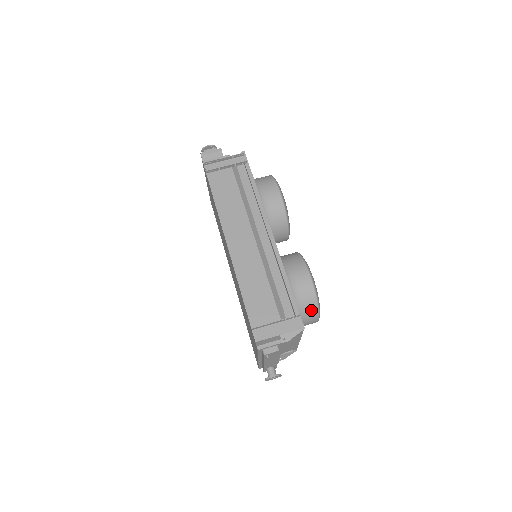
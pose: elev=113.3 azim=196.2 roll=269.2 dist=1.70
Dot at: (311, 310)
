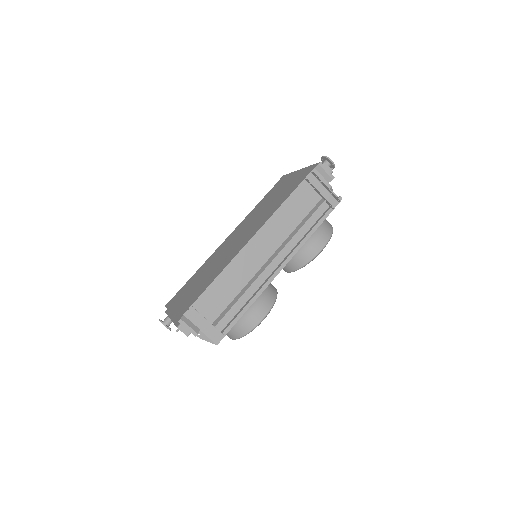
Dot at: (236, 333)
